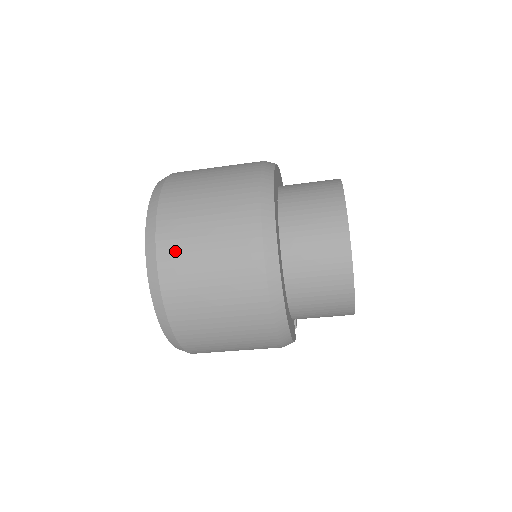
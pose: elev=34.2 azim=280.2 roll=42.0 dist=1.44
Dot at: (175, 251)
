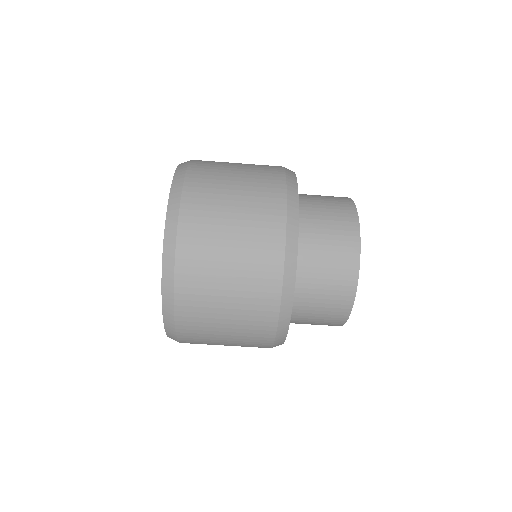
Dot at: (194, 279)
